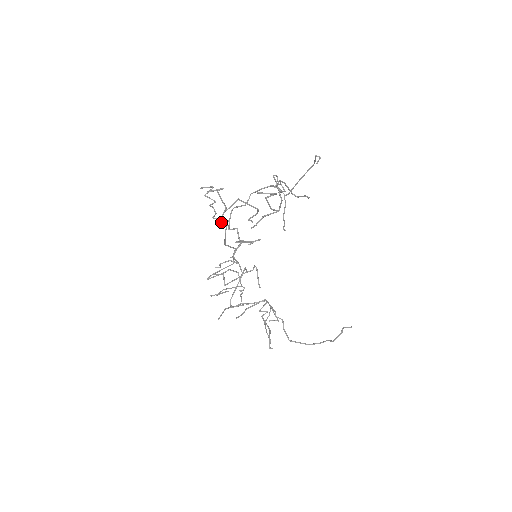
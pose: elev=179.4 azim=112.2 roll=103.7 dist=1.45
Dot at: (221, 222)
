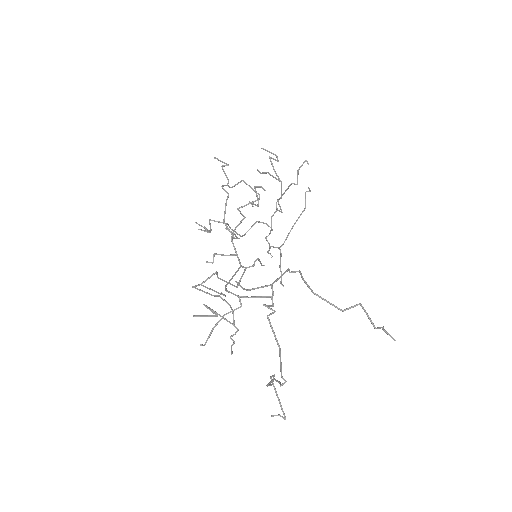
Dot at: (223, 188)
